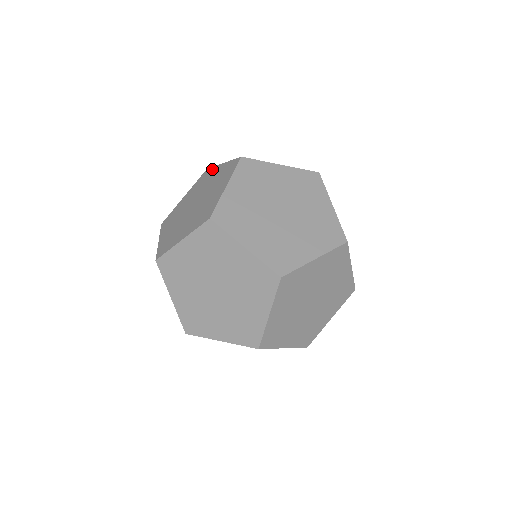
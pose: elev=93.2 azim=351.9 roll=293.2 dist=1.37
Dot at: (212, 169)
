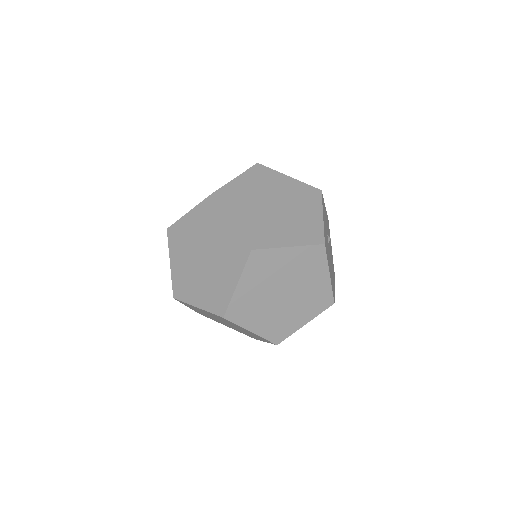
Dot at: occluded
